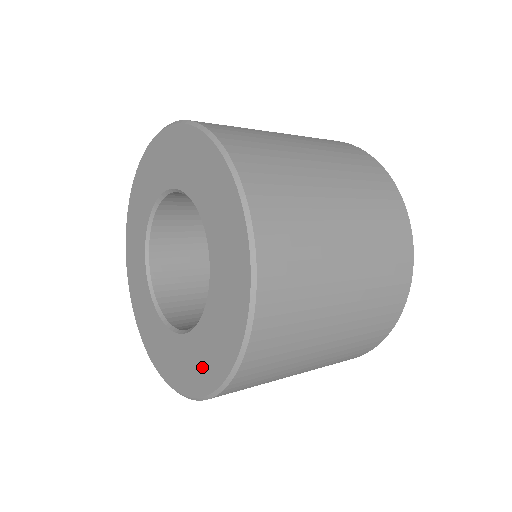
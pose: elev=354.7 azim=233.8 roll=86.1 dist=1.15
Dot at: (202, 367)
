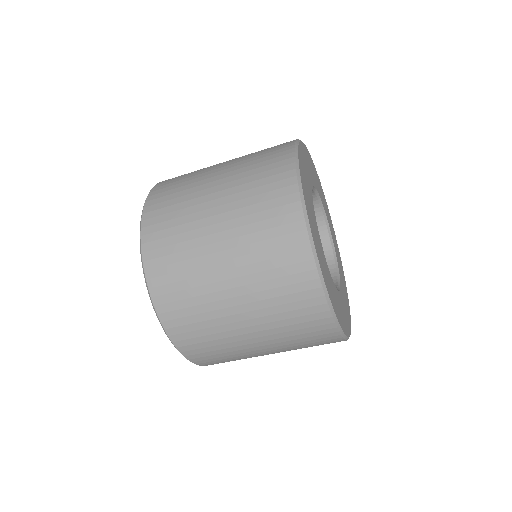
Dot at: occluded
